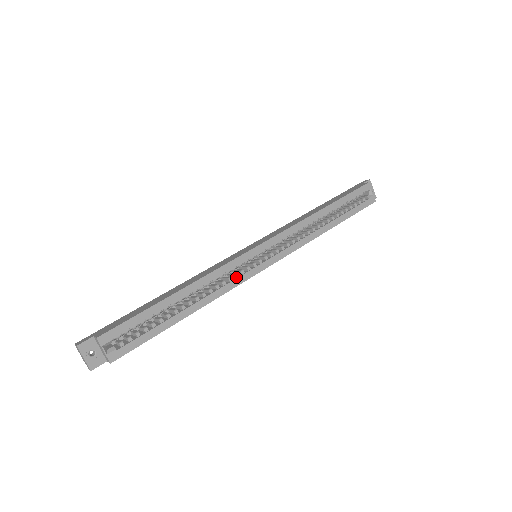
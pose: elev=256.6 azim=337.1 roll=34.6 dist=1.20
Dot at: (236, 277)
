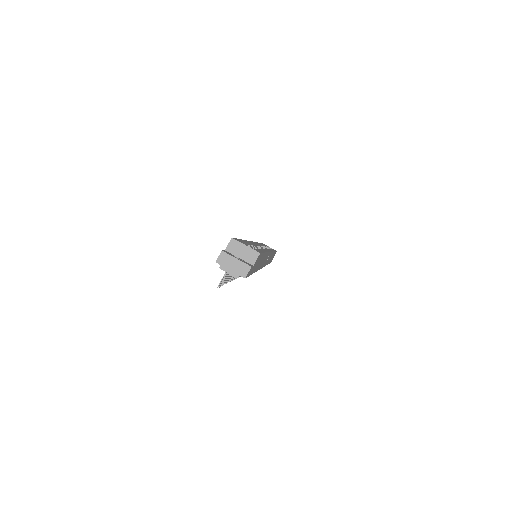
Dot at: occluded
